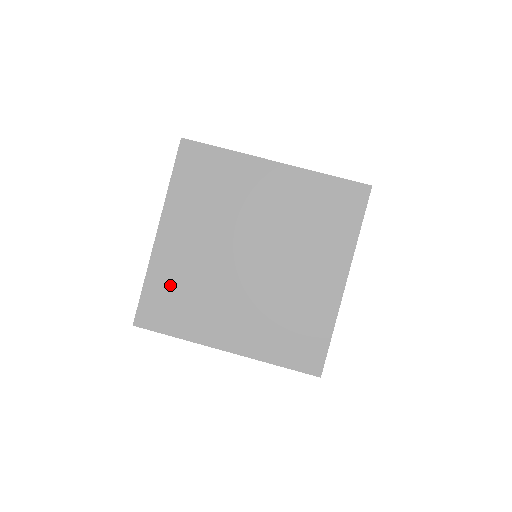
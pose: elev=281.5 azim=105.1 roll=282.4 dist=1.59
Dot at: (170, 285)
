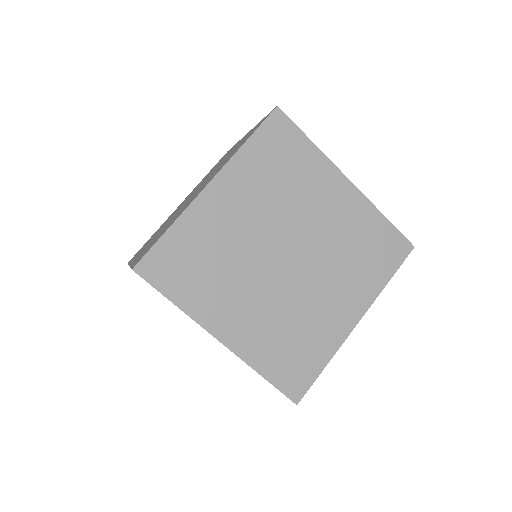
Dot at: (195, 246)
